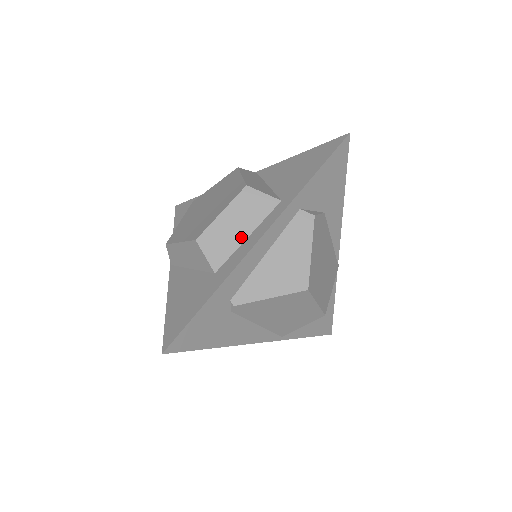
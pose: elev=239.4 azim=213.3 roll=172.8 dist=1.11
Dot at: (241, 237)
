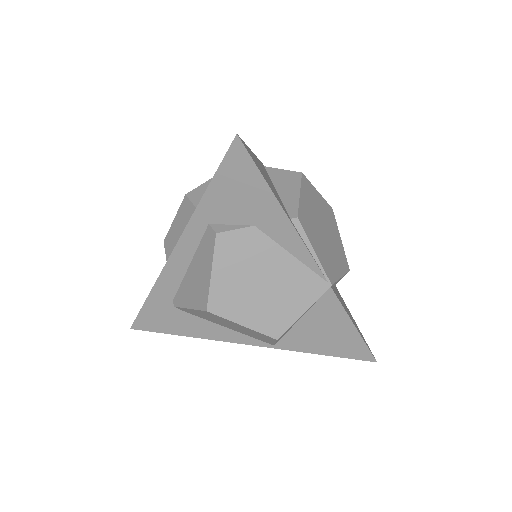
Dot at: occluded
